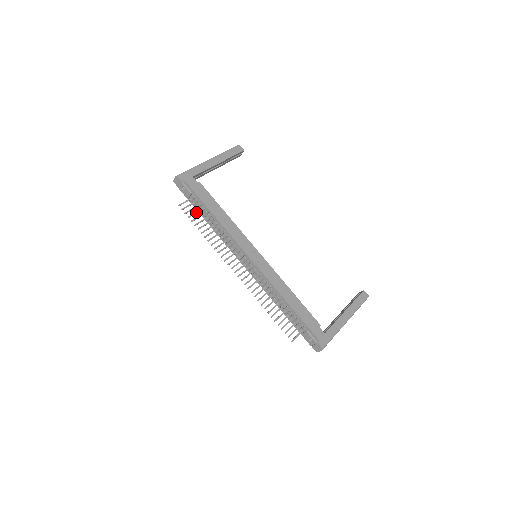
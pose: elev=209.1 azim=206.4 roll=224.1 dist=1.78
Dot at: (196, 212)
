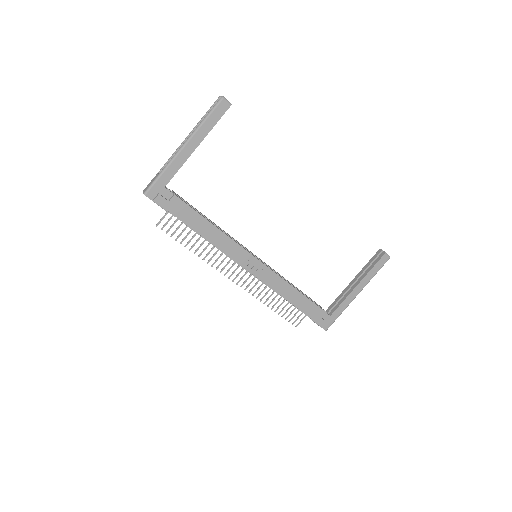
Dot at: (179, 226)
